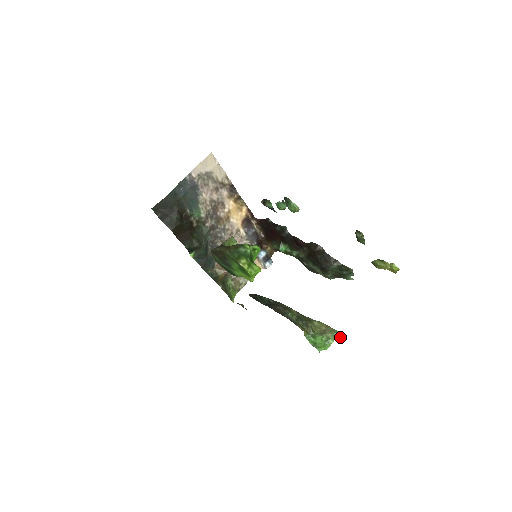
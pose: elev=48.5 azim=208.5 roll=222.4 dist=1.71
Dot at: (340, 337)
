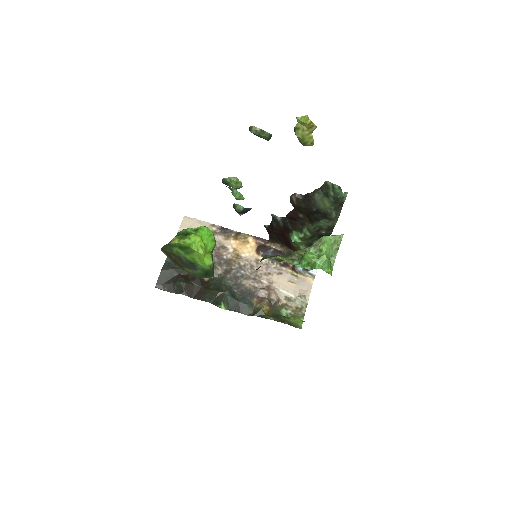
Dot at: (335, 238)
